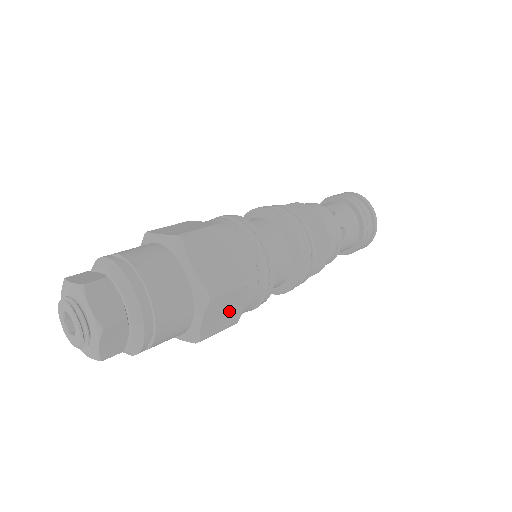
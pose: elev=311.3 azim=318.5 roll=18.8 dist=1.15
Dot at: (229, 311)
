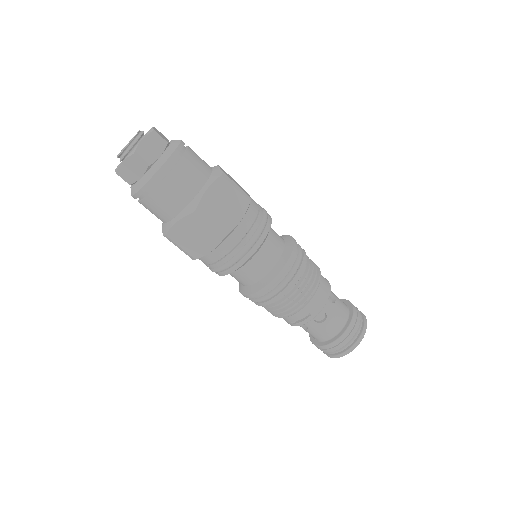
Dot at: (197, 241)
